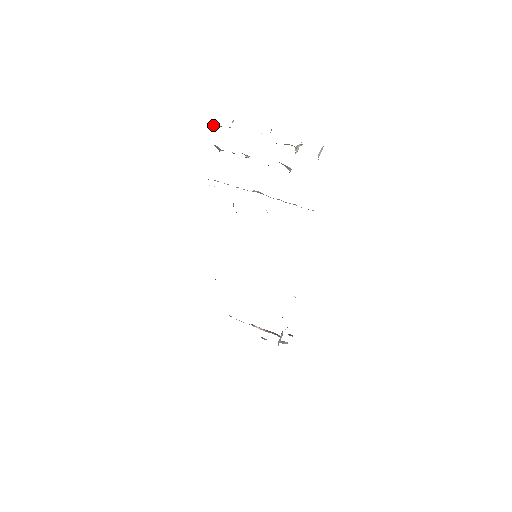
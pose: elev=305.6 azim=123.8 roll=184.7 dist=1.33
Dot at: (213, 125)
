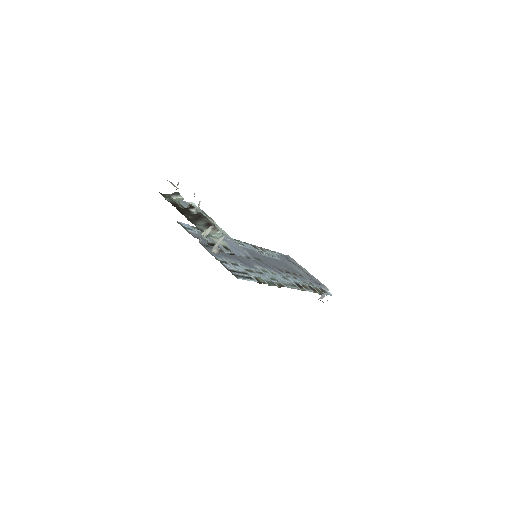
Dot at: occluded
